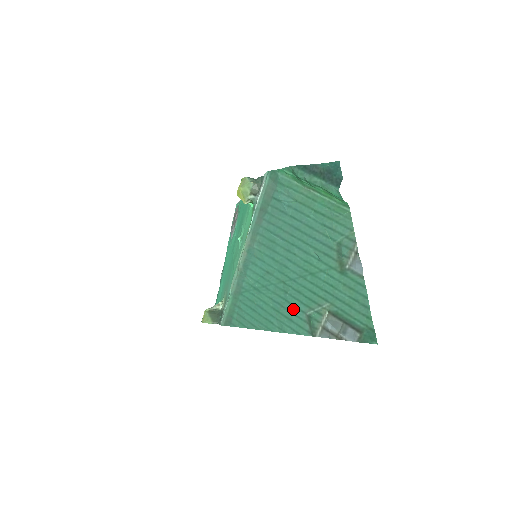
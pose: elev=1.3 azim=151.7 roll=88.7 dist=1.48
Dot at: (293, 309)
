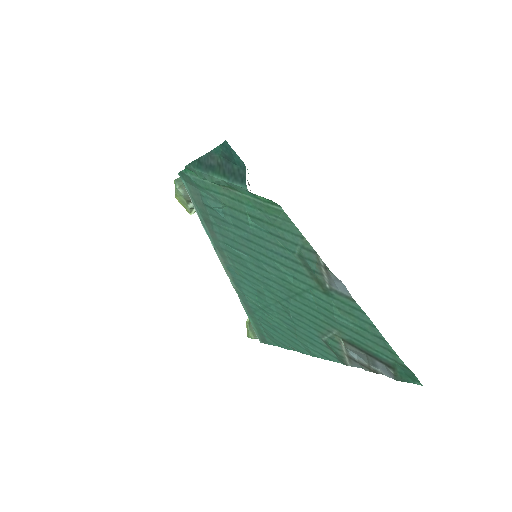
Dot at: (307, 333)
